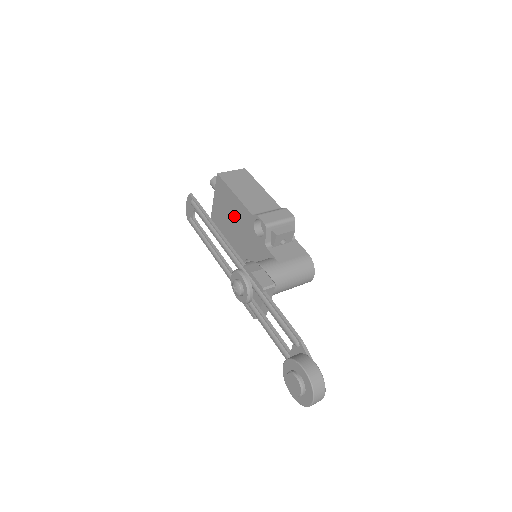
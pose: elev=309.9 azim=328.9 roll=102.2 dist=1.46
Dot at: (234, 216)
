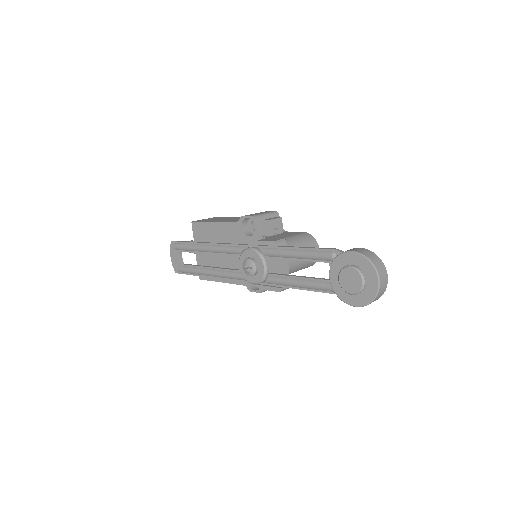
Dot at: occluded
